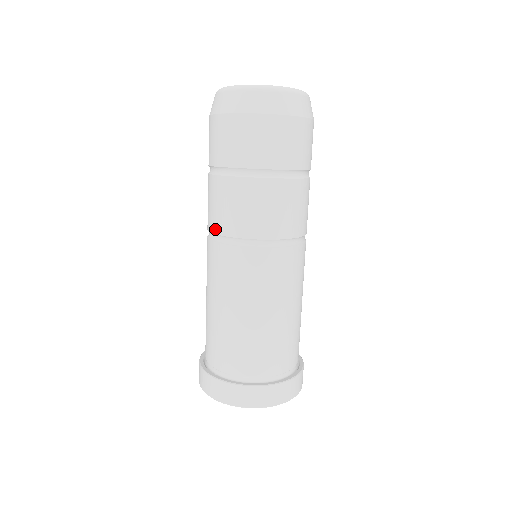
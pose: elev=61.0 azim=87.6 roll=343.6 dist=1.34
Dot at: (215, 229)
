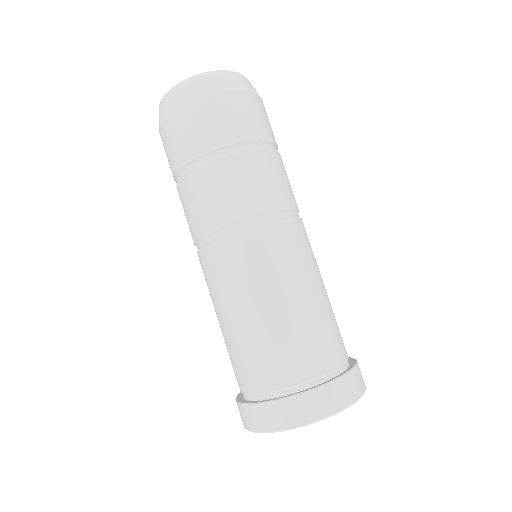
Dot at: (194, 237)
